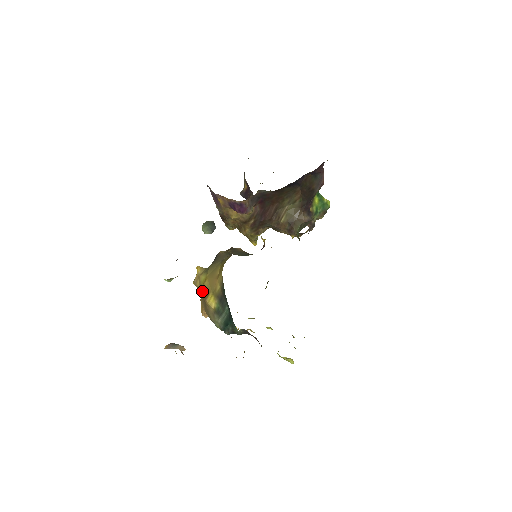
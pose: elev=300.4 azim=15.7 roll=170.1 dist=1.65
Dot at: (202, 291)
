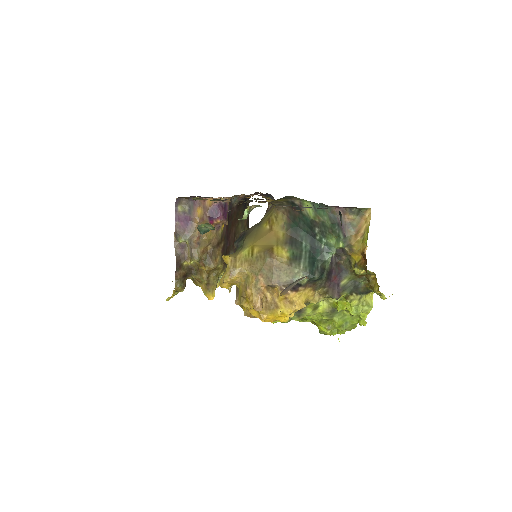
Dot at: (257, 258)
